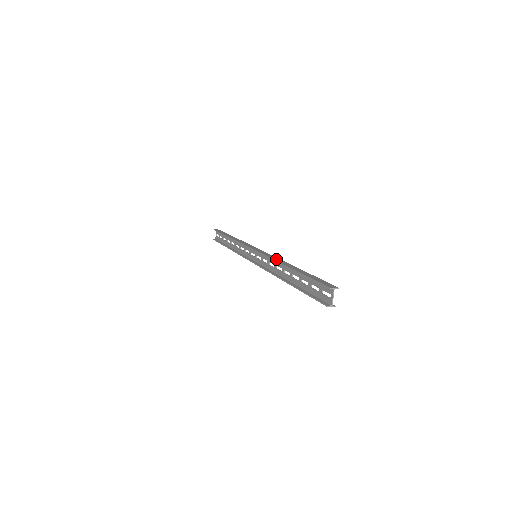
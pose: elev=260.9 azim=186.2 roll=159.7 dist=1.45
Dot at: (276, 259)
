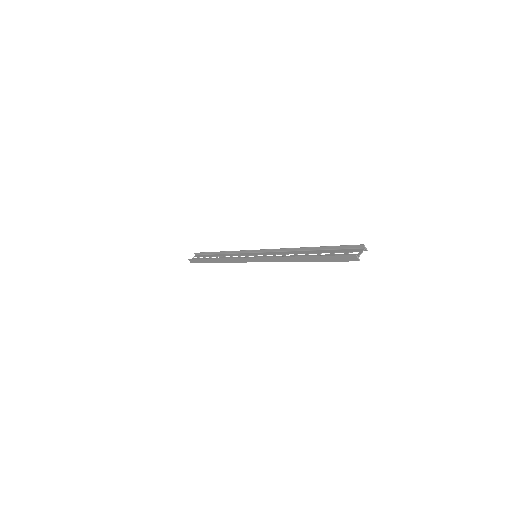
Dot at: (289, 250)
